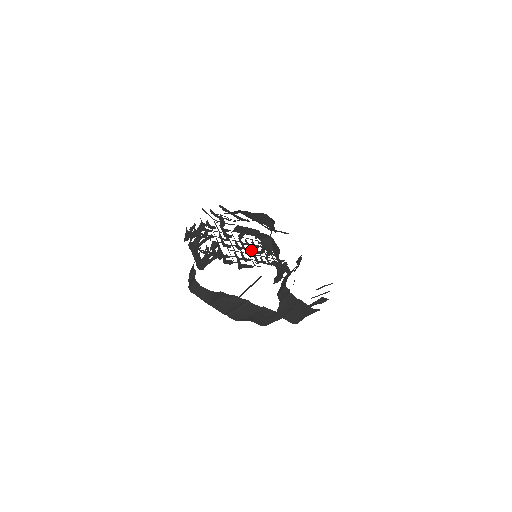
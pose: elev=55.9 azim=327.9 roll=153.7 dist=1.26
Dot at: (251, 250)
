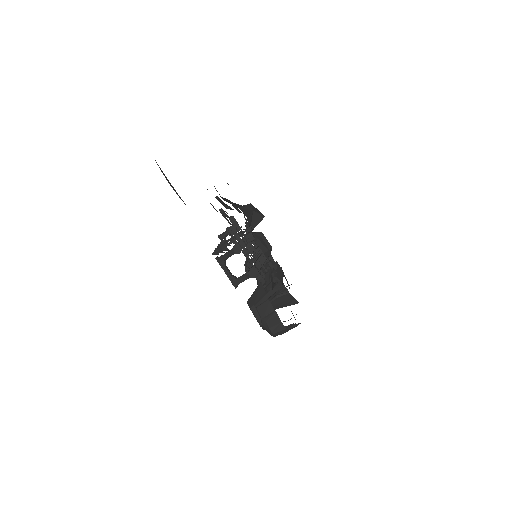
Dot at: occluded
